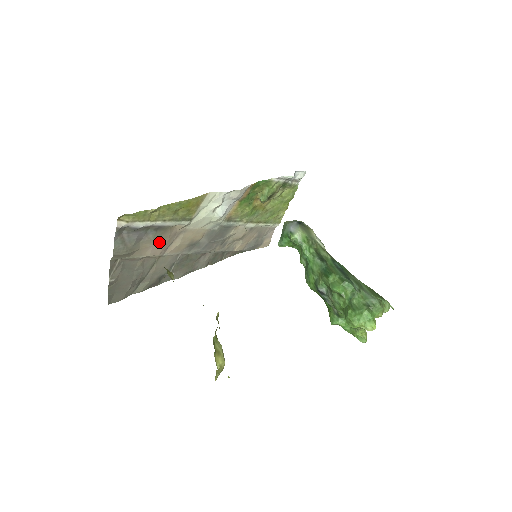
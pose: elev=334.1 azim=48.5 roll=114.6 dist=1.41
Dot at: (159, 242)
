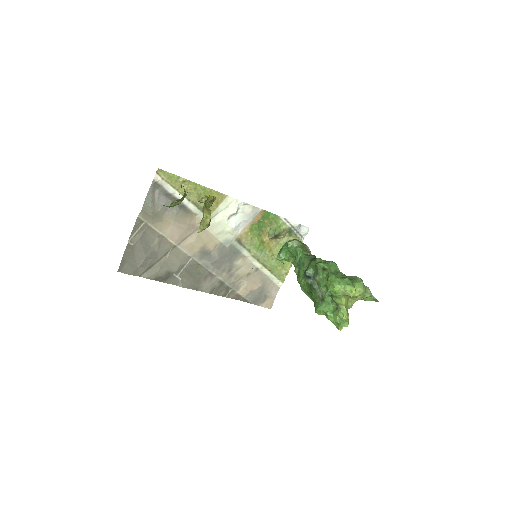
Dot at: (179, 225)
